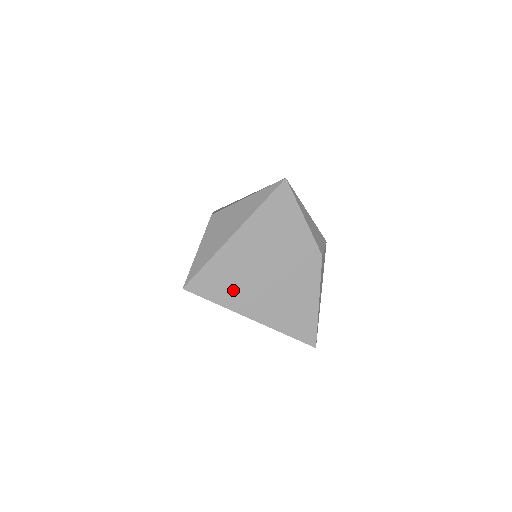
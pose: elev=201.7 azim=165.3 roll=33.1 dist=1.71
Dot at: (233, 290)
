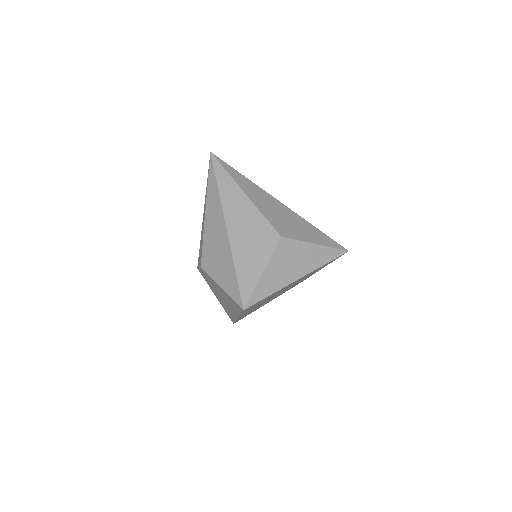
Dot at: occluded
